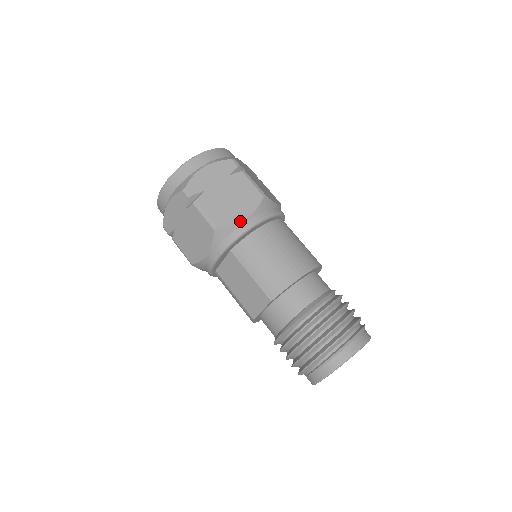
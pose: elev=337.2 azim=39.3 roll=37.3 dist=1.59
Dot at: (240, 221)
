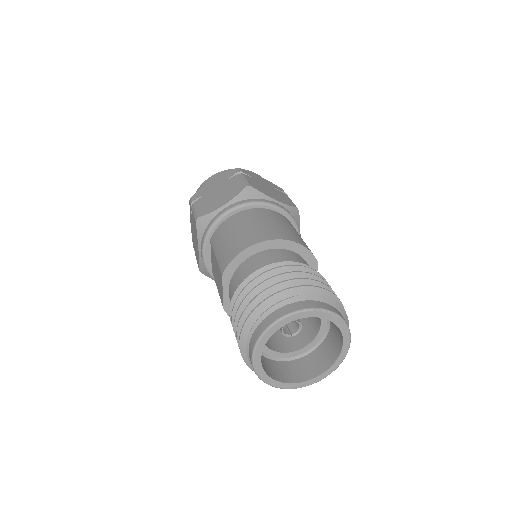
Dot at: (217, 209)
